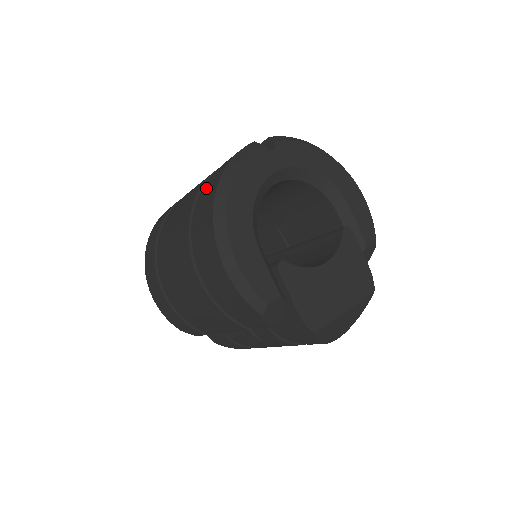
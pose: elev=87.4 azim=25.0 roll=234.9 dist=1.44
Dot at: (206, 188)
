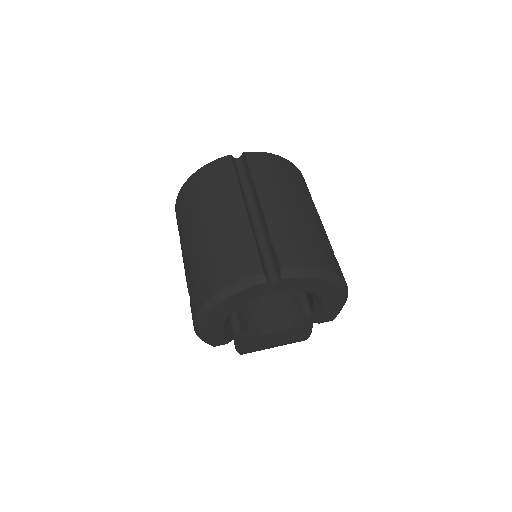
Dot at: (212, 271)
